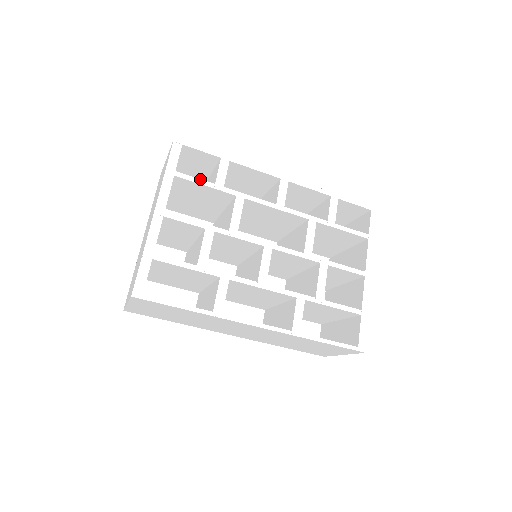
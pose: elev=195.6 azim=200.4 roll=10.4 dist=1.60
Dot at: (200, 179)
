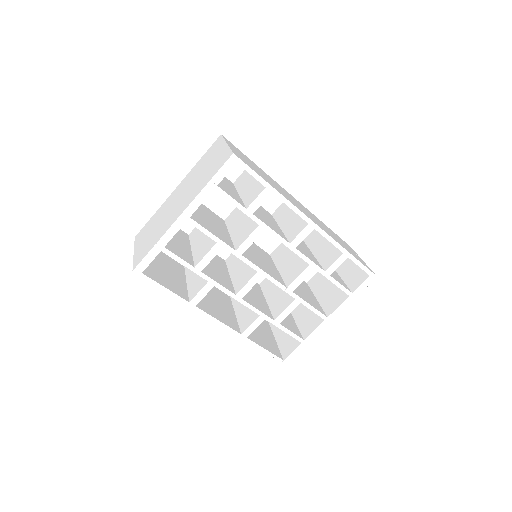
Dot at: (235, 200)
